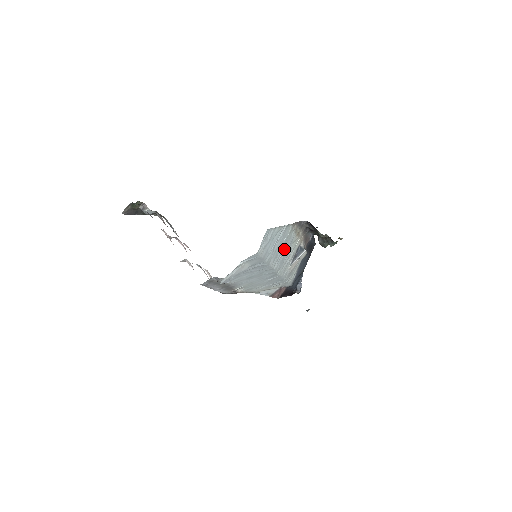
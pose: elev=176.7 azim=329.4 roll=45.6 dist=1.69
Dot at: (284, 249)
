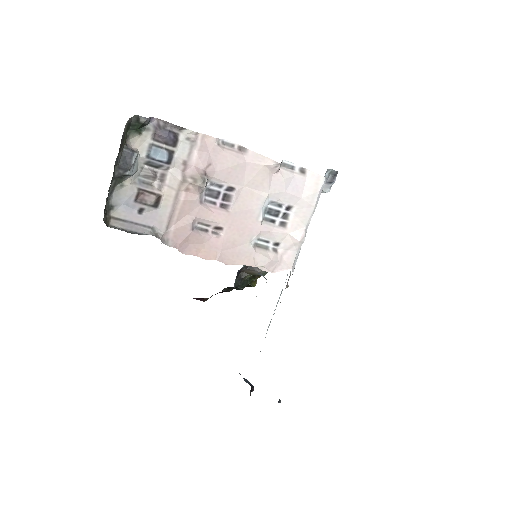
Dot at: occluded
